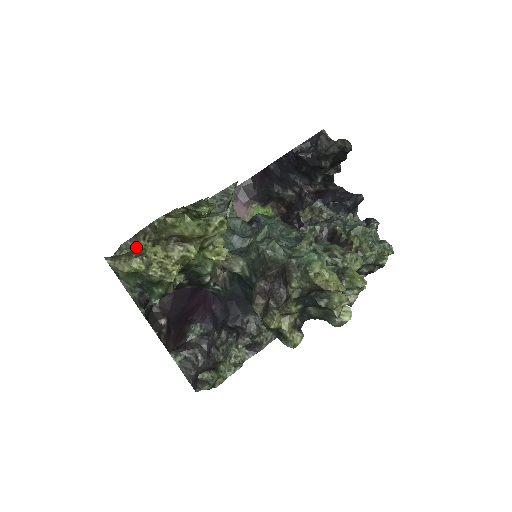
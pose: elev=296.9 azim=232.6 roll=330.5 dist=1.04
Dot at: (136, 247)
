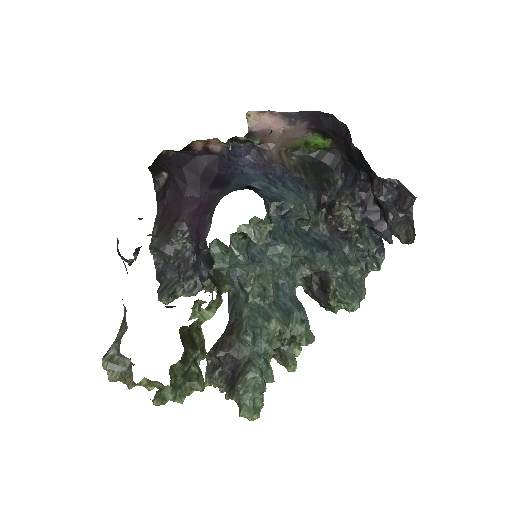
Dot at: (129, 367)
